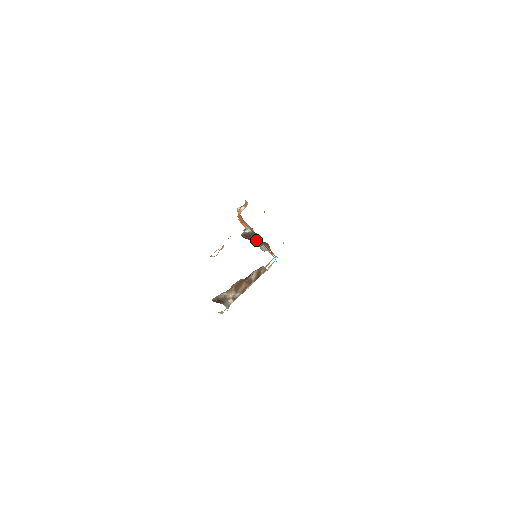
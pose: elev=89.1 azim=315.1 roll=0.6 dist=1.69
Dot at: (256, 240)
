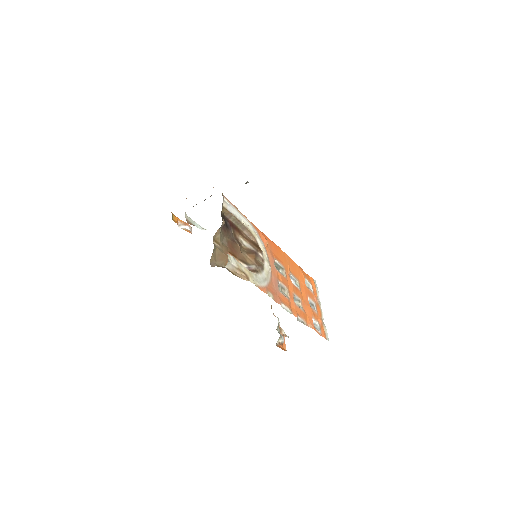
Dot at: occluded
